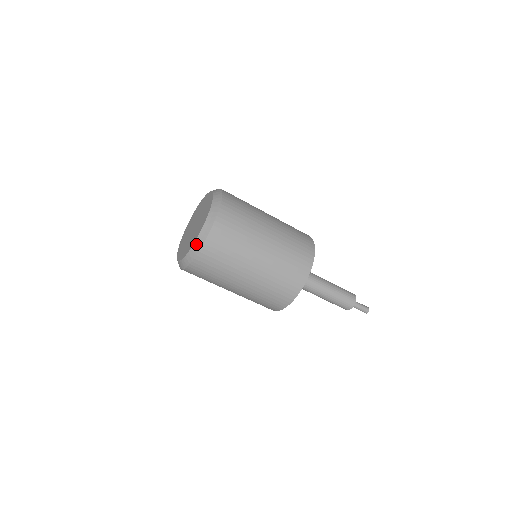
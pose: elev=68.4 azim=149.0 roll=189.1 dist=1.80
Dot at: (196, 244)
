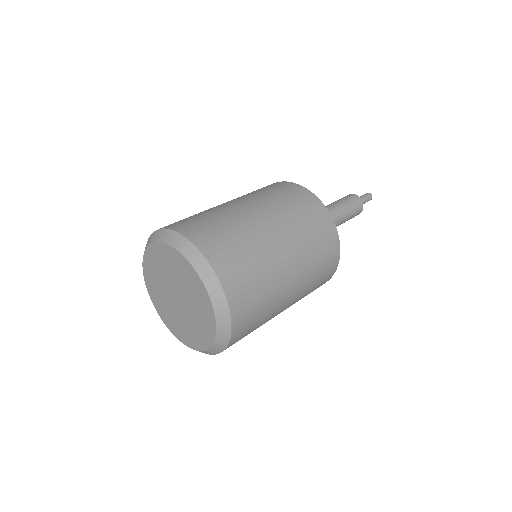
Dot at: (212, 350)
